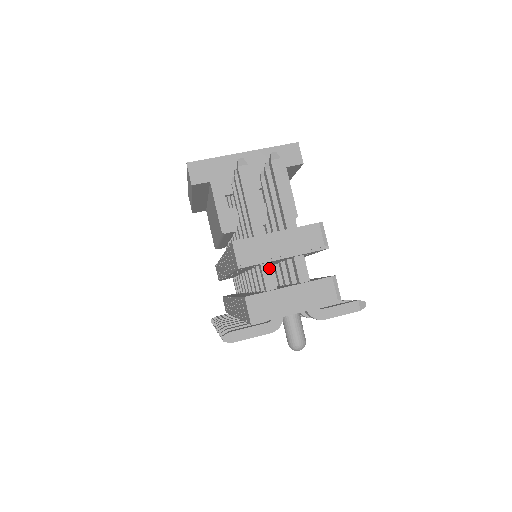
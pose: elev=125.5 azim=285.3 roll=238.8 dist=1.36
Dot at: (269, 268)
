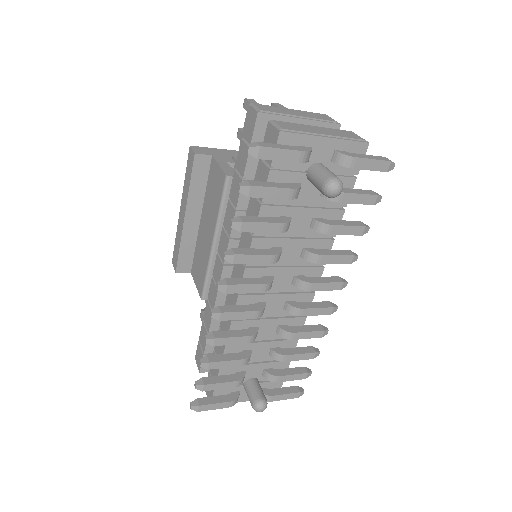
Dot at: occluded
